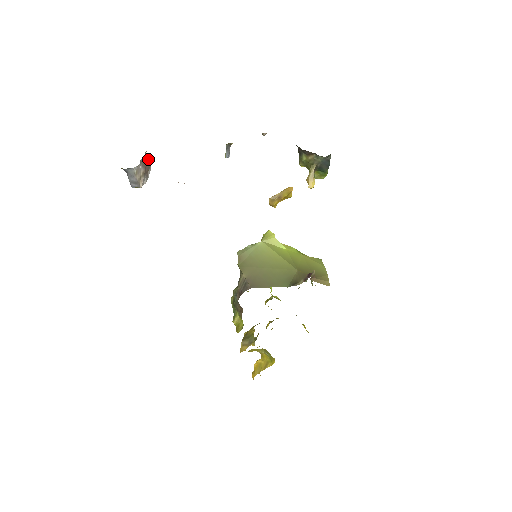
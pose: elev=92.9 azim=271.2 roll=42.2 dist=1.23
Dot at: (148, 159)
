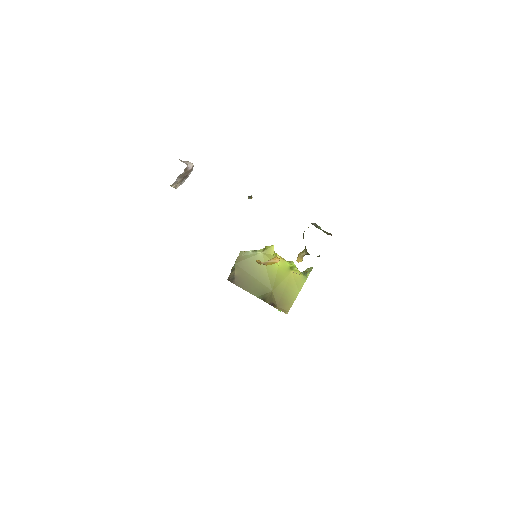
Dot at: (190, 167)
